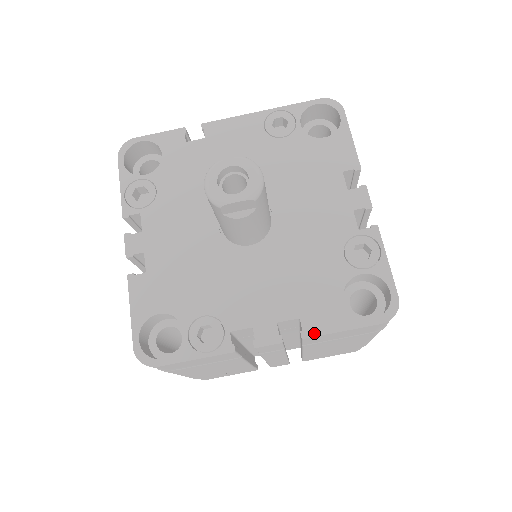
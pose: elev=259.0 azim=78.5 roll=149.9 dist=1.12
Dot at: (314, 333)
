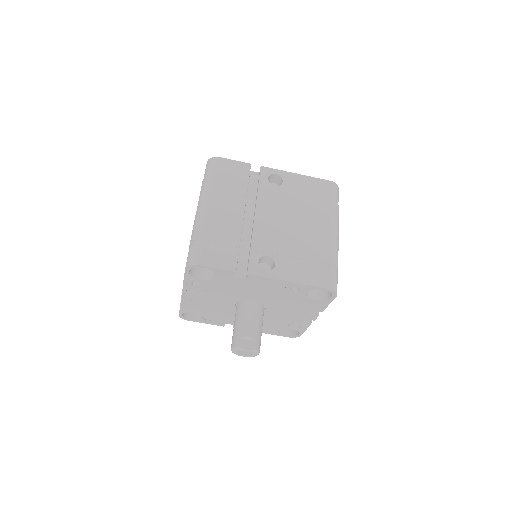
Dot at: occluded
